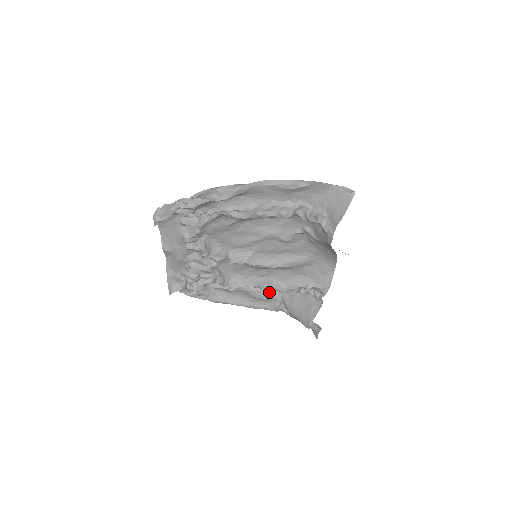
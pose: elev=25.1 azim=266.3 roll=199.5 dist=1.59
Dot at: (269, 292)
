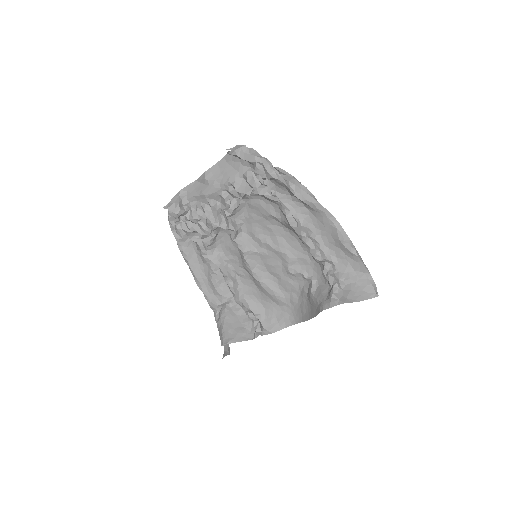
Dot at: (225, 288)
